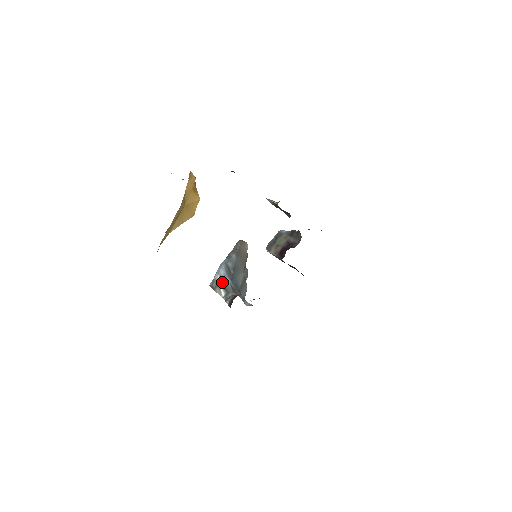
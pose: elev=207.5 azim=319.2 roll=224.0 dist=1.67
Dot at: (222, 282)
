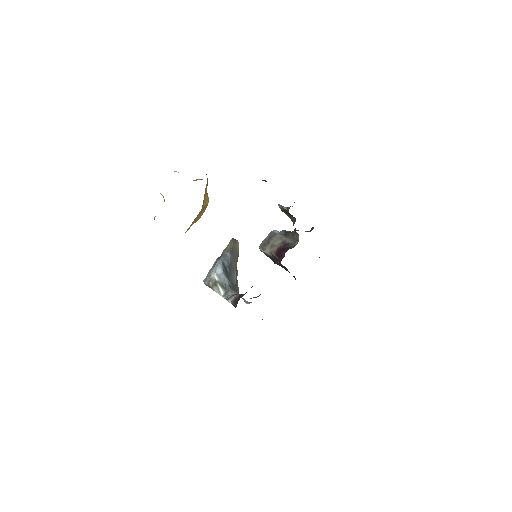
Dot at: (220, 281)
